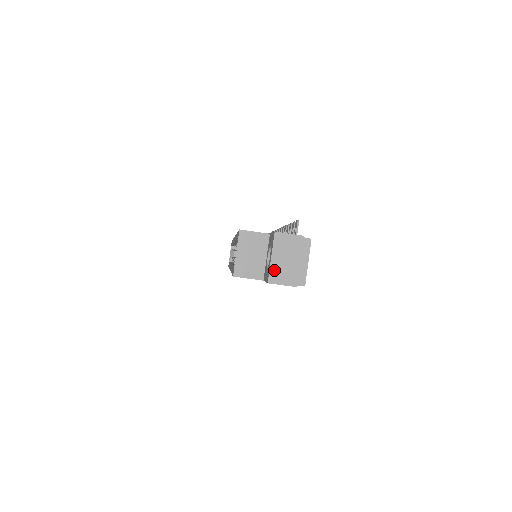
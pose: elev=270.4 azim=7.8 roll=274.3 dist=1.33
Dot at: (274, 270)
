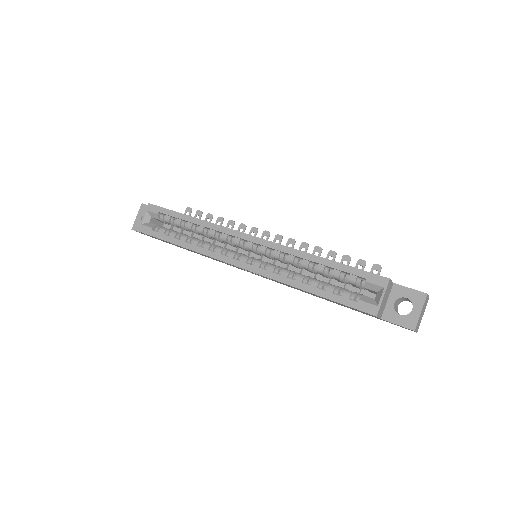
Dot at: (418, 321)
